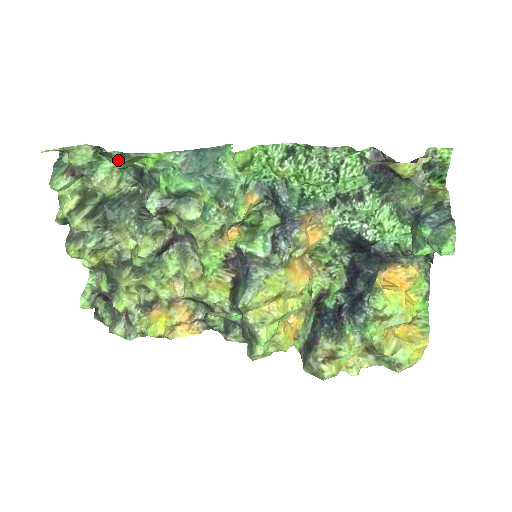
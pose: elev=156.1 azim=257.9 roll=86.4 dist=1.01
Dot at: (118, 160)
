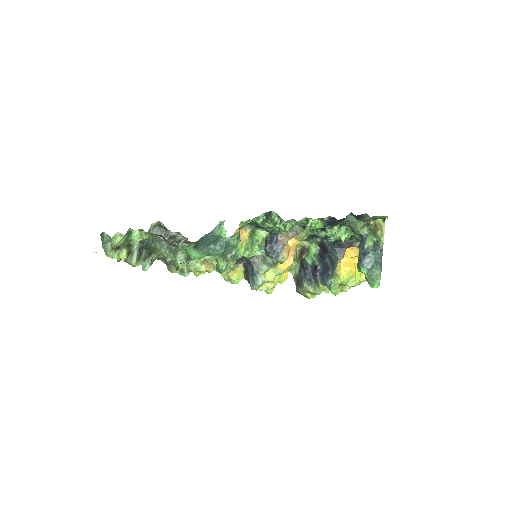
Dot at: occluded
